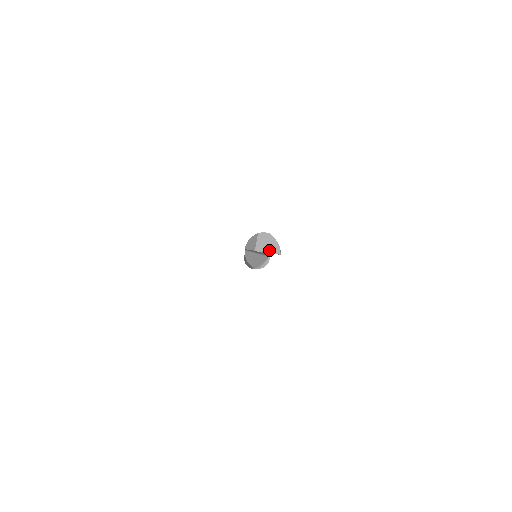
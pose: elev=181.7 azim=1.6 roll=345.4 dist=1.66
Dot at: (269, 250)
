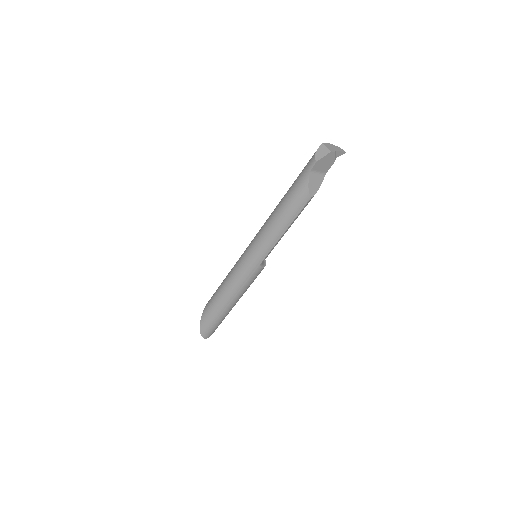
Dot at: (338, 150)
